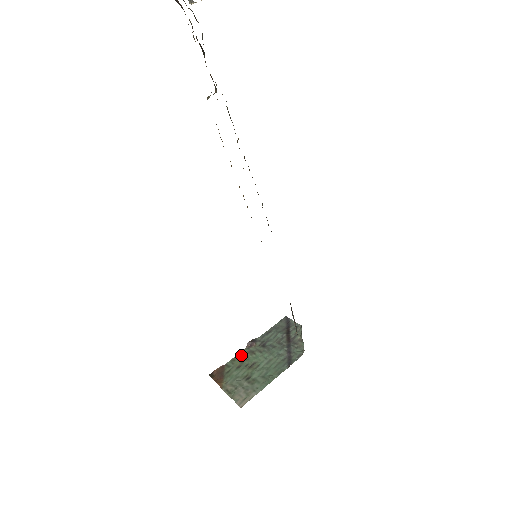
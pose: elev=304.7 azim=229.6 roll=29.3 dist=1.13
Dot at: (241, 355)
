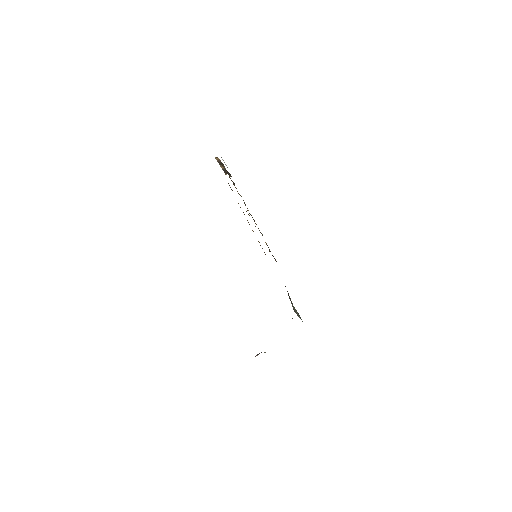
Dot at: occluded
